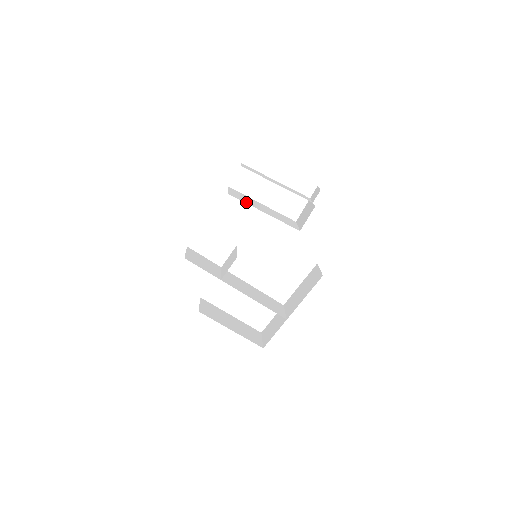
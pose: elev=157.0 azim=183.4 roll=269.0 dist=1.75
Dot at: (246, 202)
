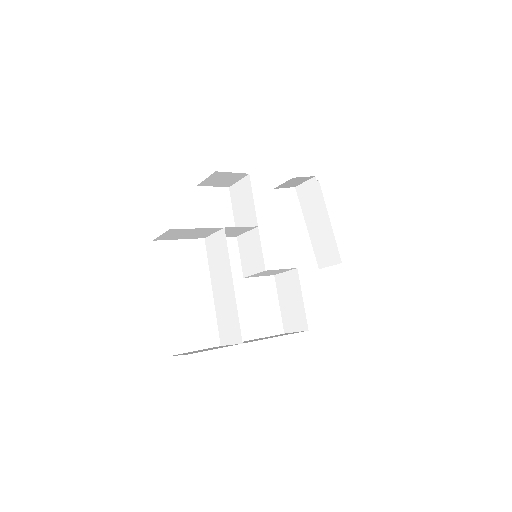
Dot at: occluded
